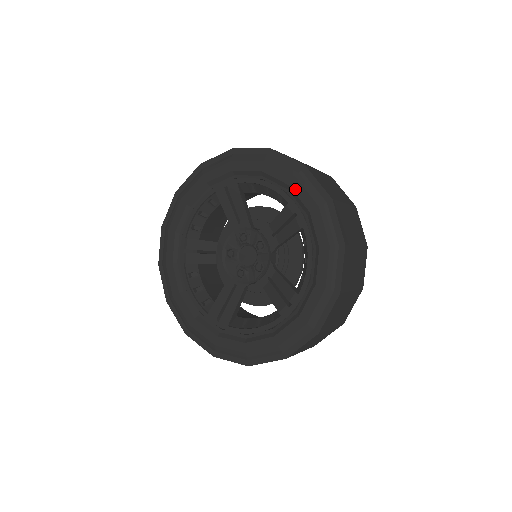
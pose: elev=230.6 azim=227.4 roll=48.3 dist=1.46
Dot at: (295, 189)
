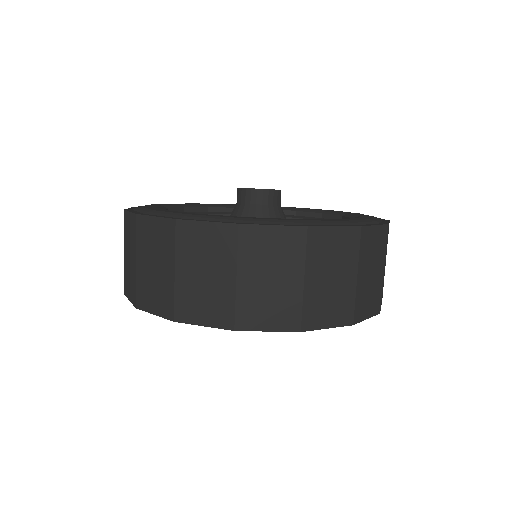
Dot at: occluded
